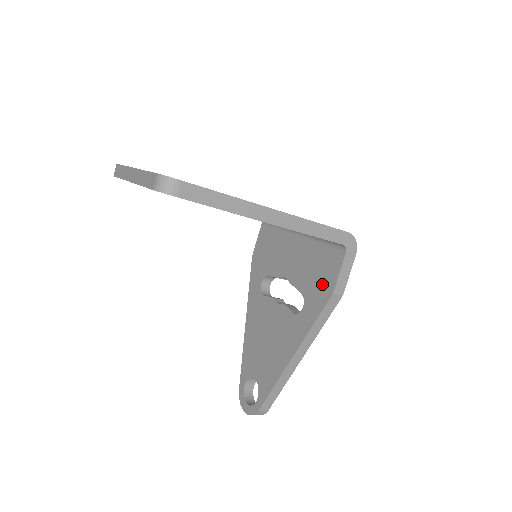
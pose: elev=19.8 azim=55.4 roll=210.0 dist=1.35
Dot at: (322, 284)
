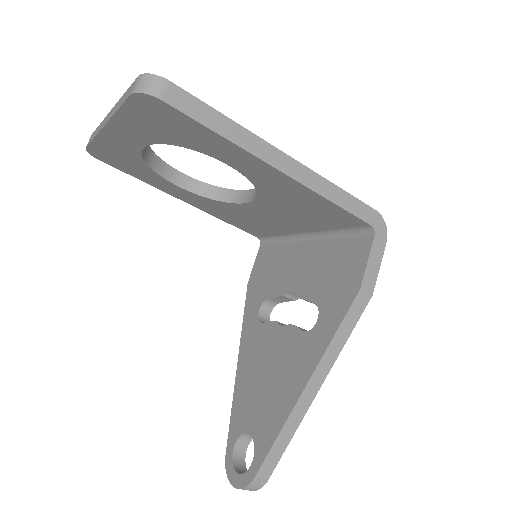
Dot at: (343, 283)
